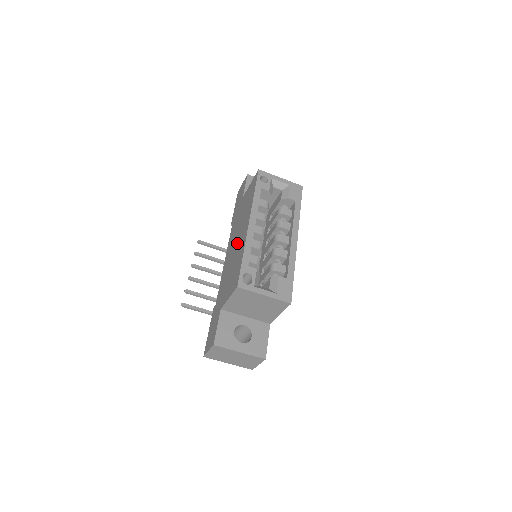
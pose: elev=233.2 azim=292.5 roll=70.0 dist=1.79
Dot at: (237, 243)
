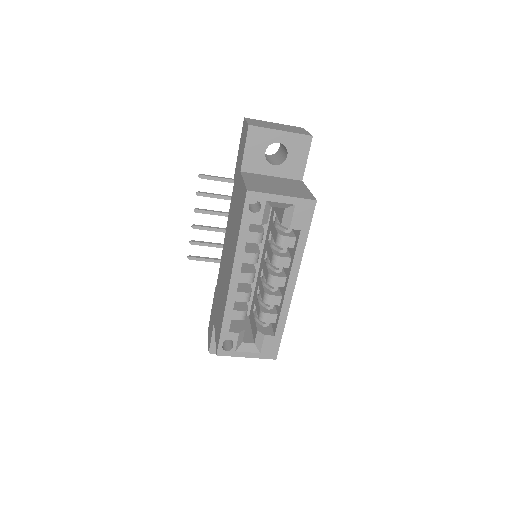
Dot at: (226, 267)
